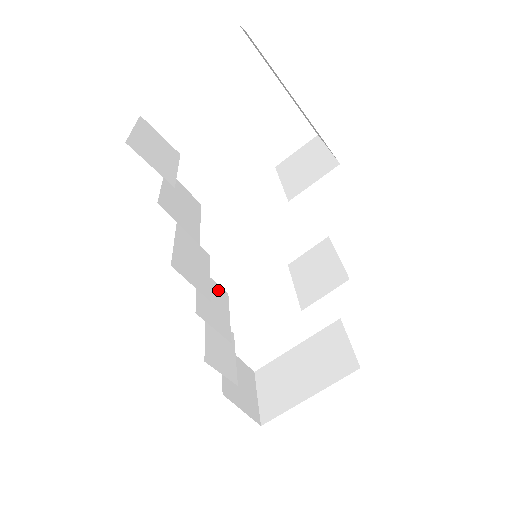
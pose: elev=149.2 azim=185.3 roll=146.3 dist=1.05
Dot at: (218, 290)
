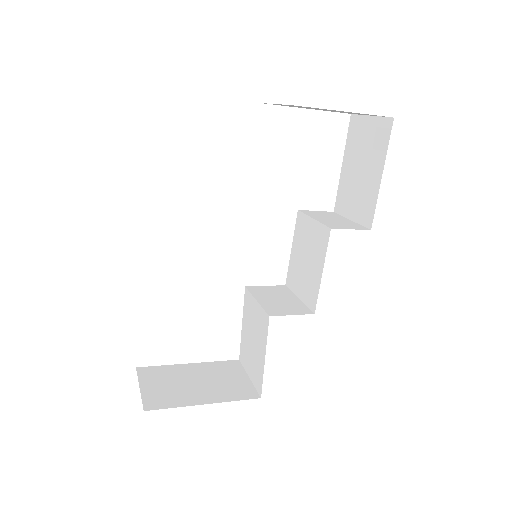
Dot at: occluded
